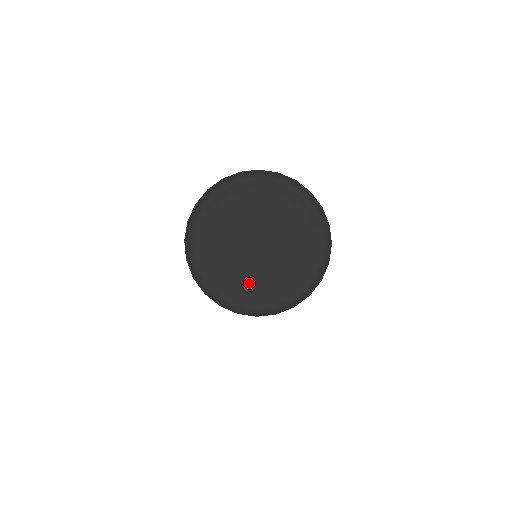
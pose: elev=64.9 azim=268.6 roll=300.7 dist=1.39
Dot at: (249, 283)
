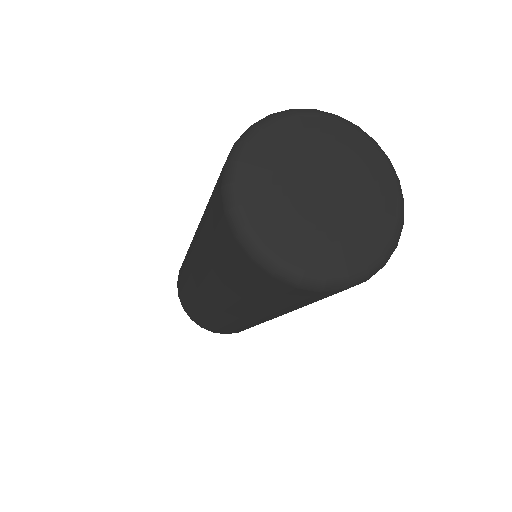
Dot at: (289, 228)
